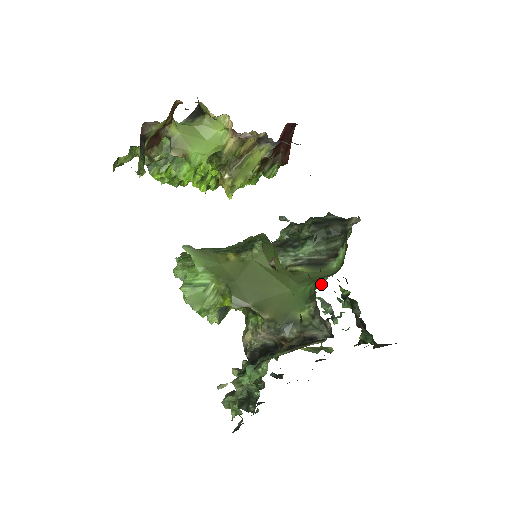
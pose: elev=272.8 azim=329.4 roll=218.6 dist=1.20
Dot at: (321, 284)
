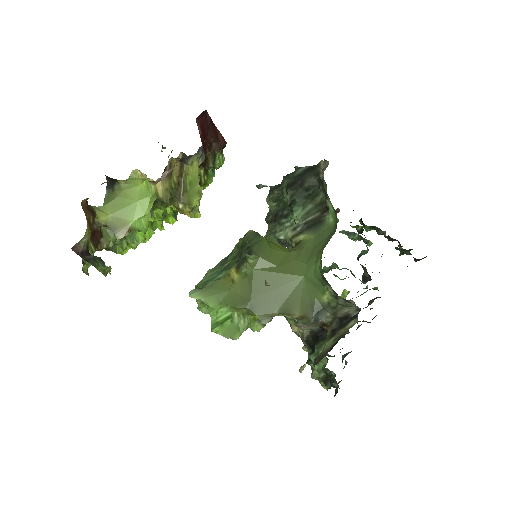
Dot at: occluded
